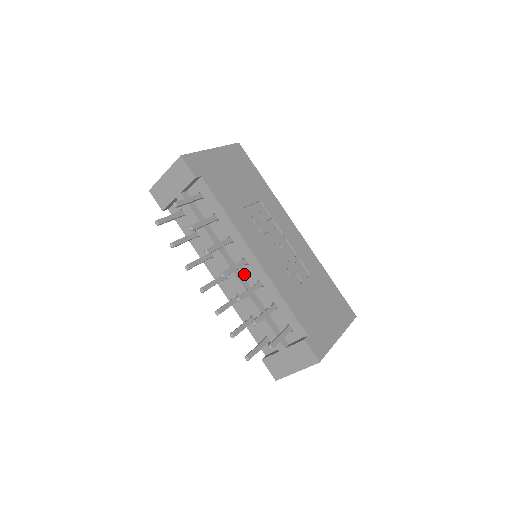
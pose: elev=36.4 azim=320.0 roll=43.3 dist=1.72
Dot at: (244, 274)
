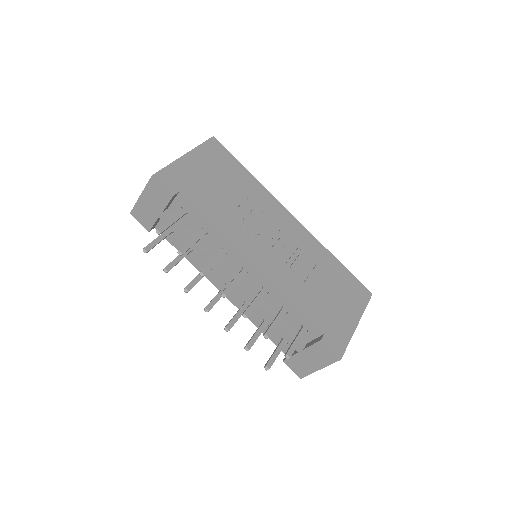
Dot at: (246, 283)
